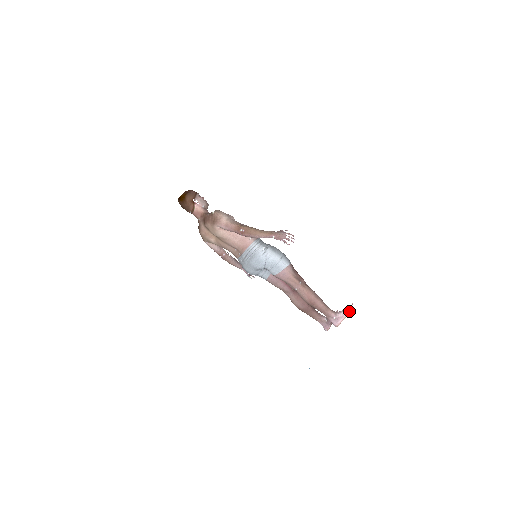
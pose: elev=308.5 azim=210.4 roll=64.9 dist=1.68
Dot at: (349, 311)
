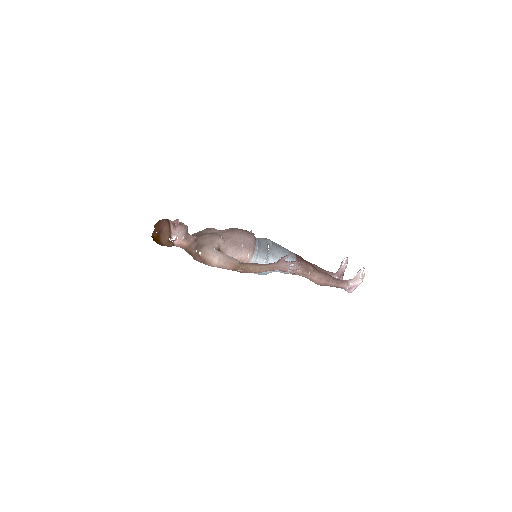
Dot at: (361, 281)
